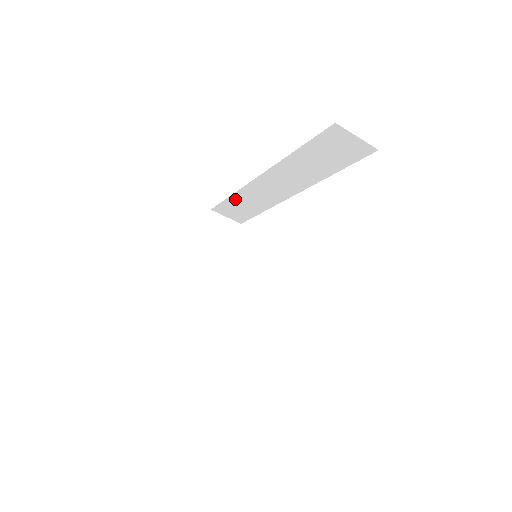
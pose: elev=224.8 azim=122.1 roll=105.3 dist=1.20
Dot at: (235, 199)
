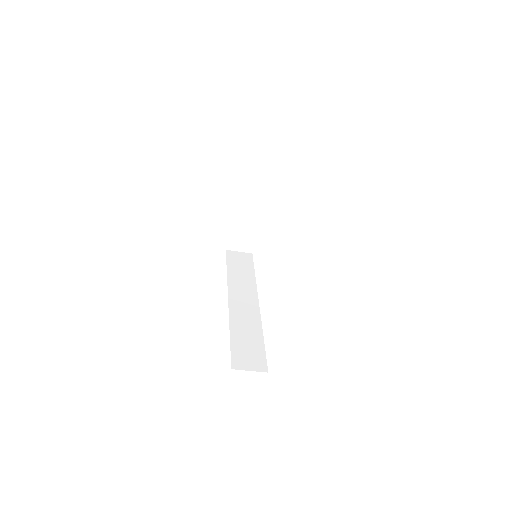
Dot at: occluded
